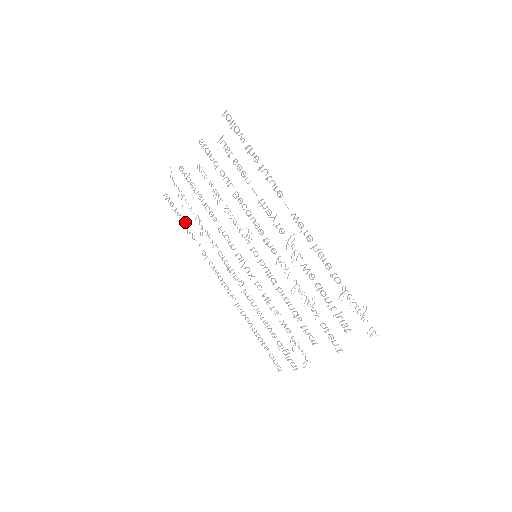
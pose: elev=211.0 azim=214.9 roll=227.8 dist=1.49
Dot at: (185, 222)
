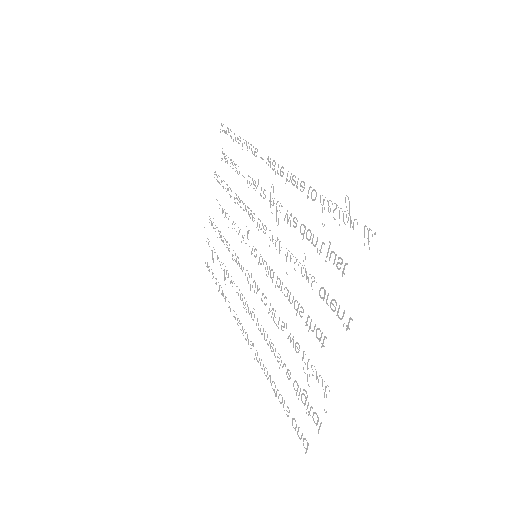
Dot at: (216, 279)
